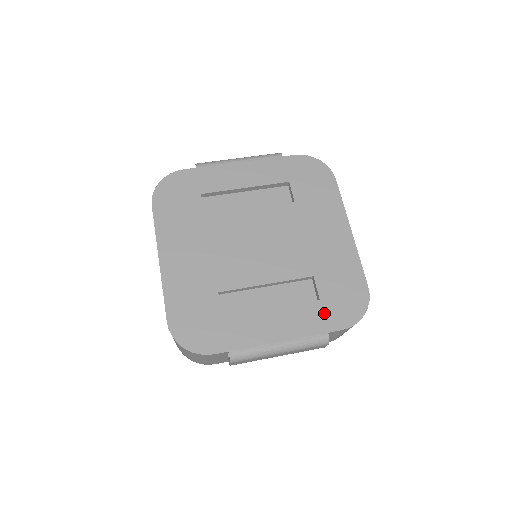
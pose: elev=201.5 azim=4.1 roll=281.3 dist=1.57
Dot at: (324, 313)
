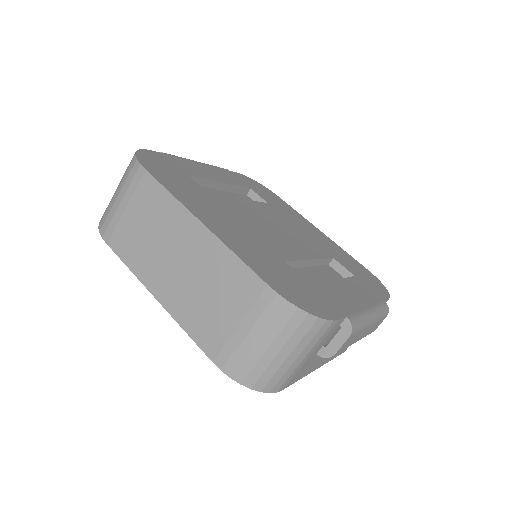
Dot at: (367, 286)
